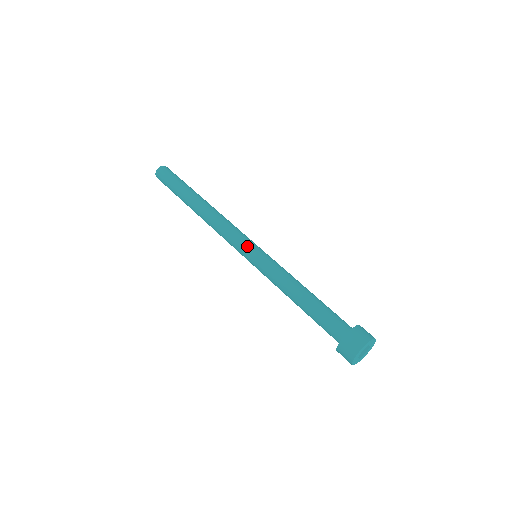
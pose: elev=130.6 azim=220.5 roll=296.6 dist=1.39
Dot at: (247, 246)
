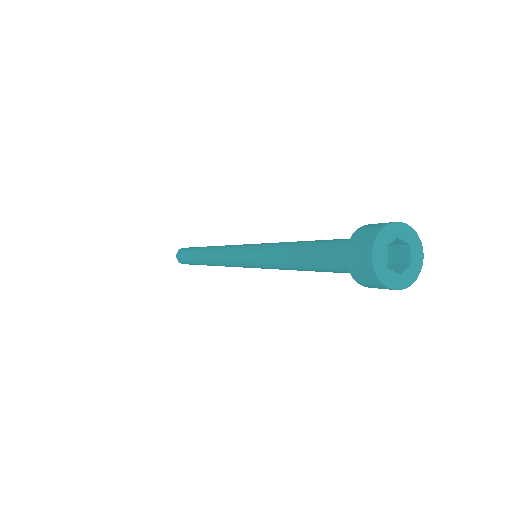
Dot at: occluded
